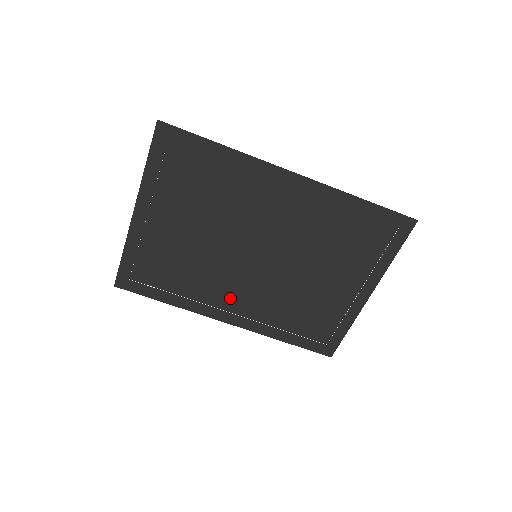
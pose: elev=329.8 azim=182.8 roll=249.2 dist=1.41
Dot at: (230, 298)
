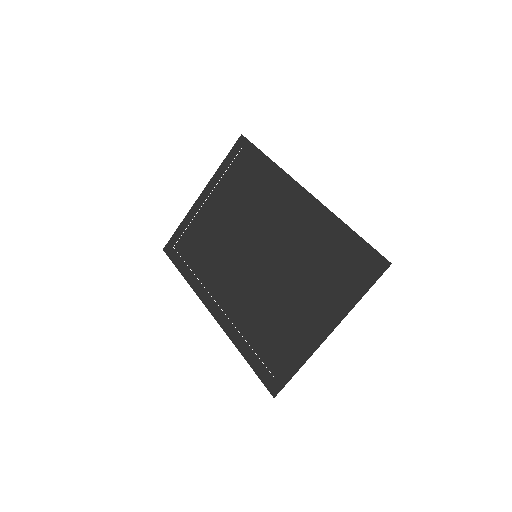
Dot at: (224, 290)
